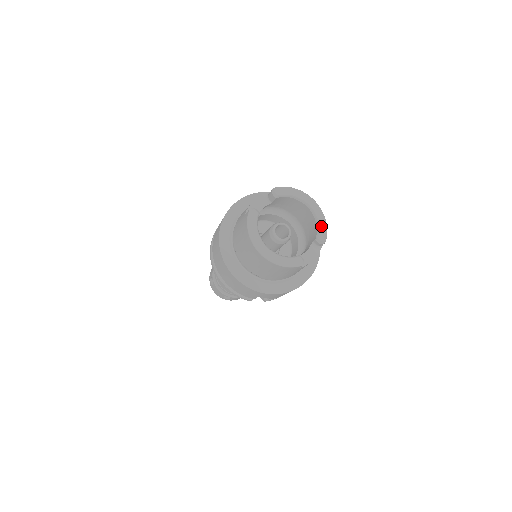
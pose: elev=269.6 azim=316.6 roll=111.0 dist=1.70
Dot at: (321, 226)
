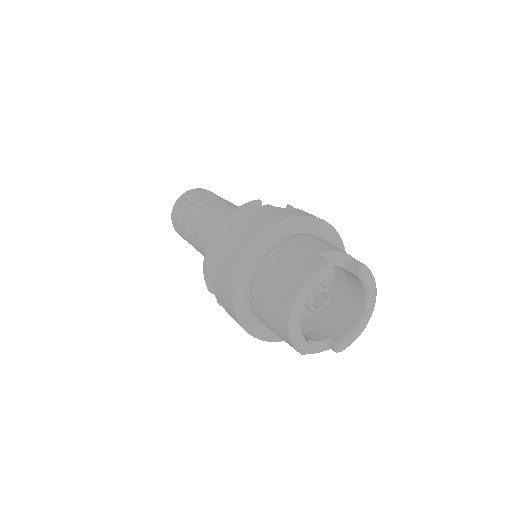
Dot at: (352, 337)
